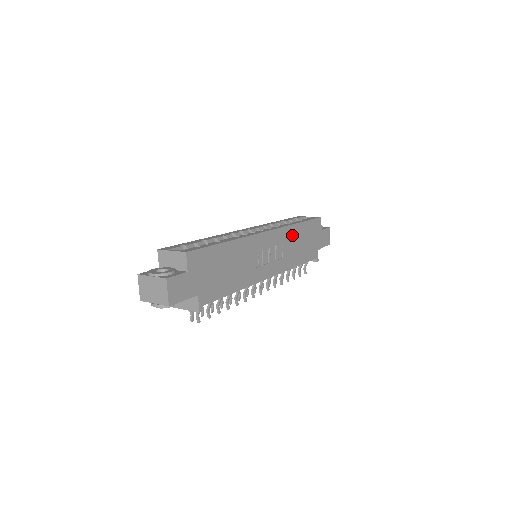
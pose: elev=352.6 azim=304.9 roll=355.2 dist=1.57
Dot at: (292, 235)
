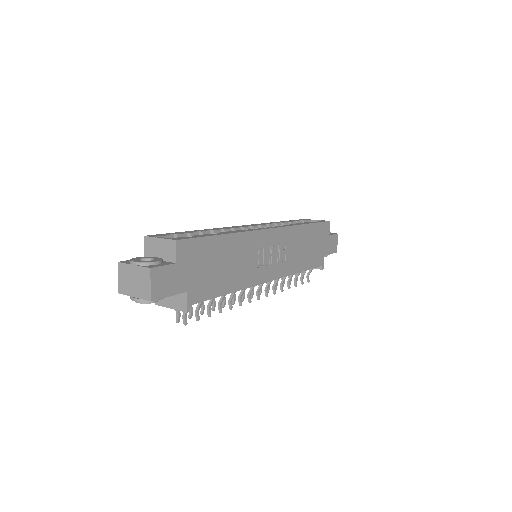
Dot at: (297, 237)
